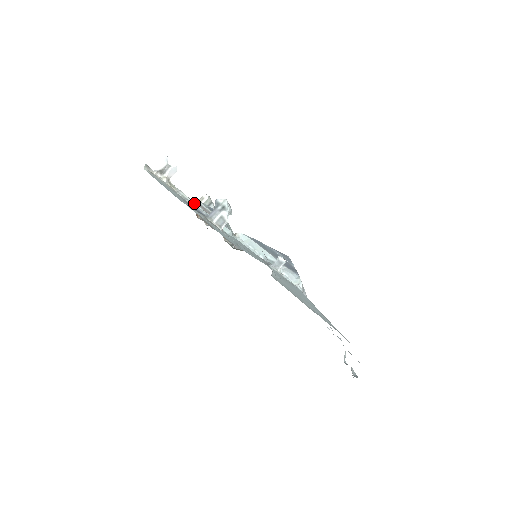
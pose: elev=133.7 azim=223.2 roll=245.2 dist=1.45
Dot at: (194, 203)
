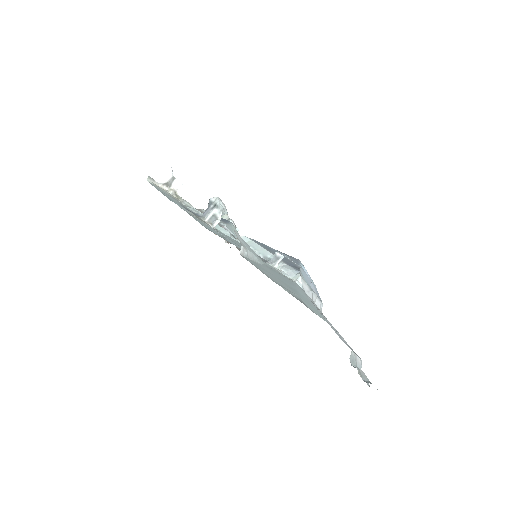
Dot at: (196, 210)
